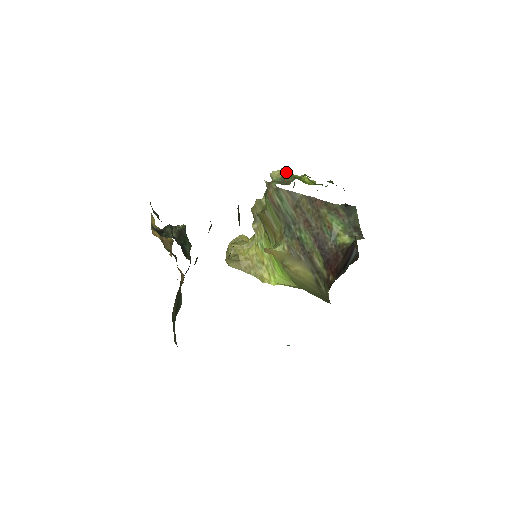
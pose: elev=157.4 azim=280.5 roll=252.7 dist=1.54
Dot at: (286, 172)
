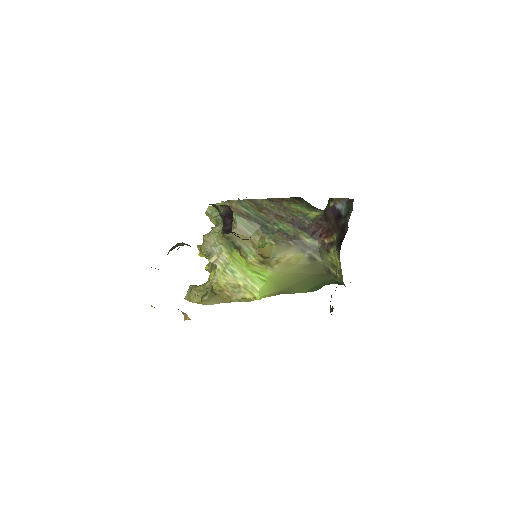
Dot at: (219, 204)
